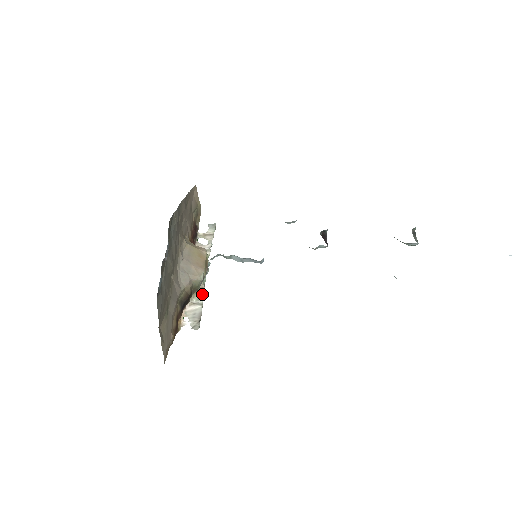
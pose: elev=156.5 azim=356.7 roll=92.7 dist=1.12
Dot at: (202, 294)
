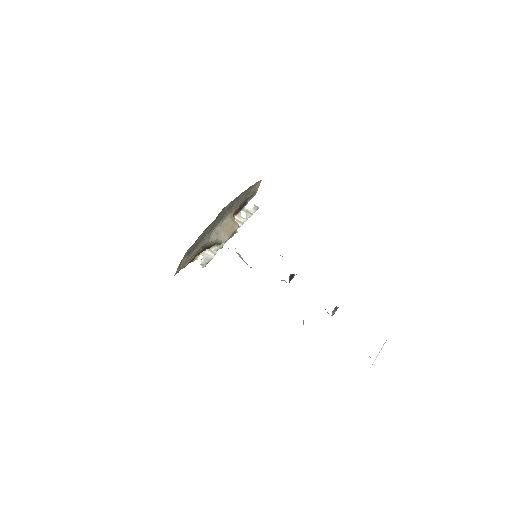
Dot at: (220, 248)
